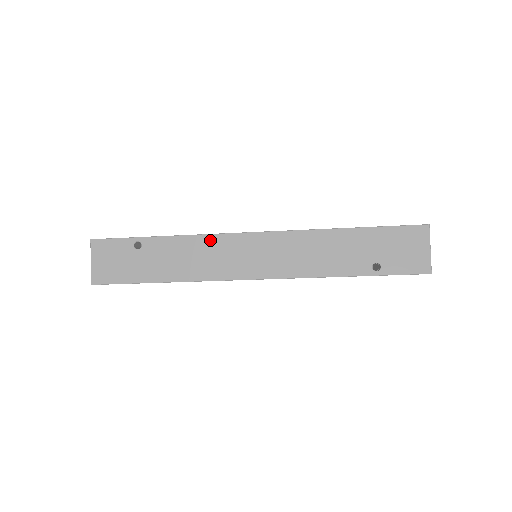
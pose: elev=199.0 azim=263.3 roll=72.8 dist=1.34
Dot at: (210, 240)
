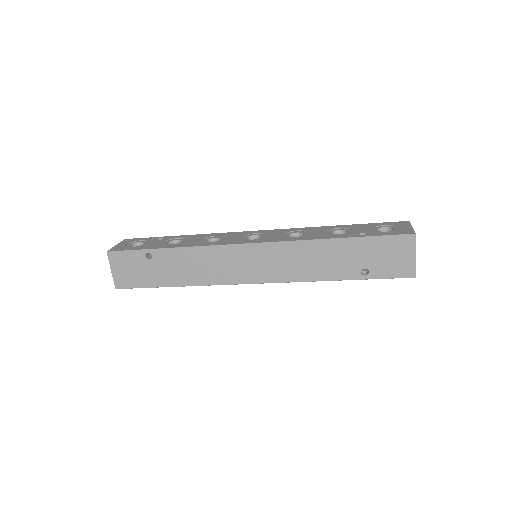
Dot at: (212, 251)
